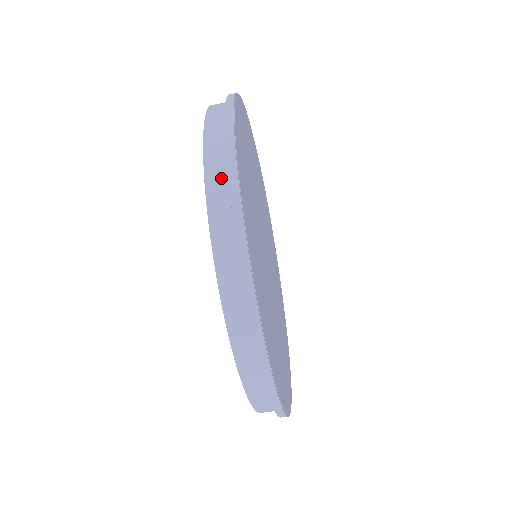
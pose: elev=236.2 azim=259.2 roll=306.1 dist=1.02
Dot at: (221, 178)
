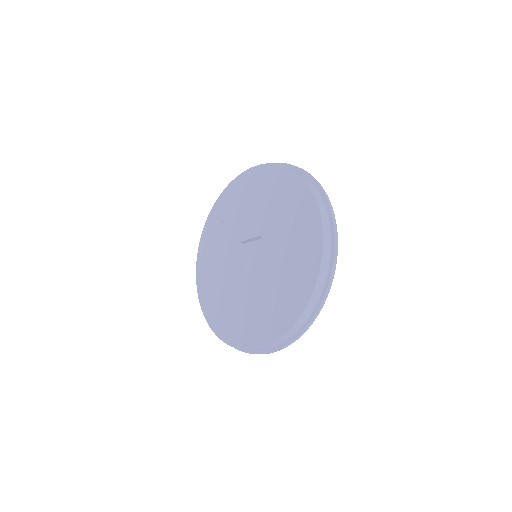
Dot at: (279, 343)
